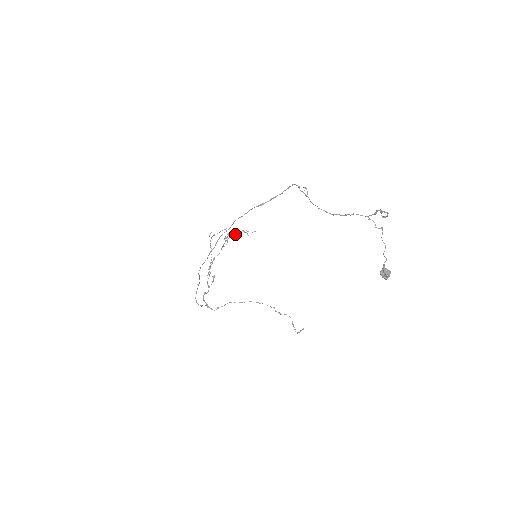
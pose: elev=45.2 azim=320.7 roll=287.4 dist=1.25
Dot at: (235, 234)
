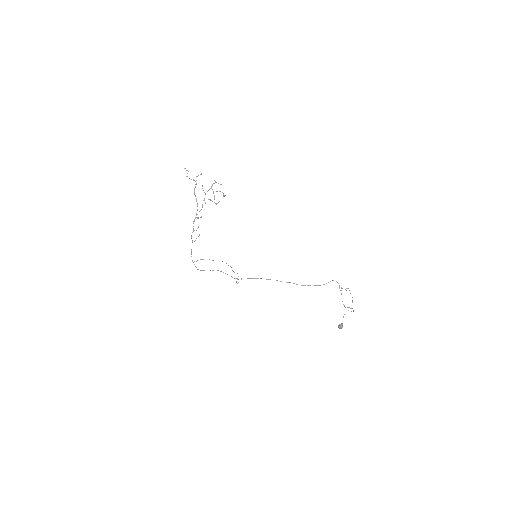
Dot at: occluded
